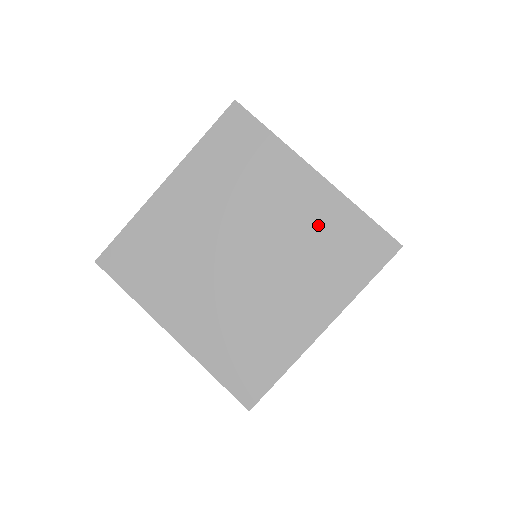
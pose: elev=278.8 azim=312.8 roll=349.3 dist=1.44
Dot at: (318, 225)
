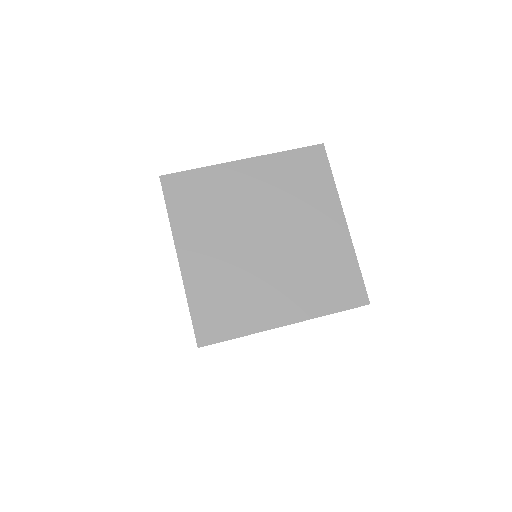
Dot at: (278, 181)
